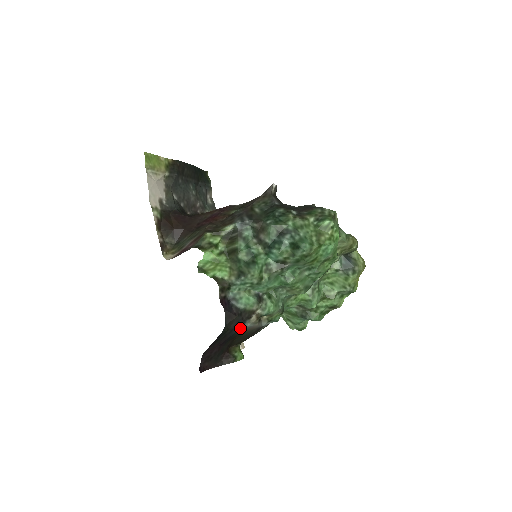
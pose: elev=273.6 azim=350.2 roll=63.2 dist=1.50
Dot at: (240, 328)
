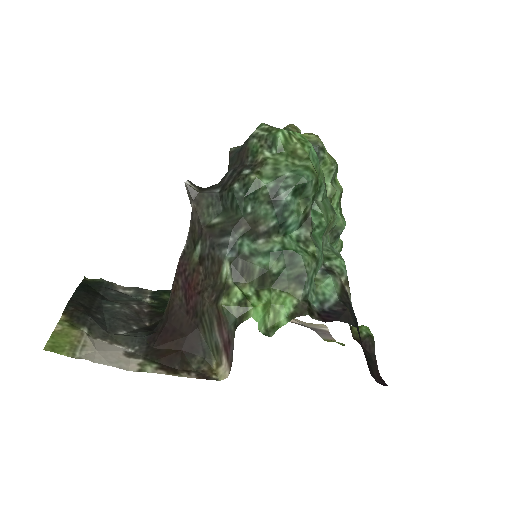
Dot at: (353, 312)
